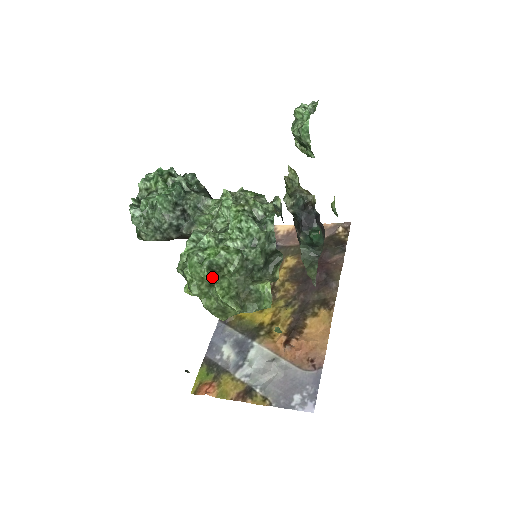
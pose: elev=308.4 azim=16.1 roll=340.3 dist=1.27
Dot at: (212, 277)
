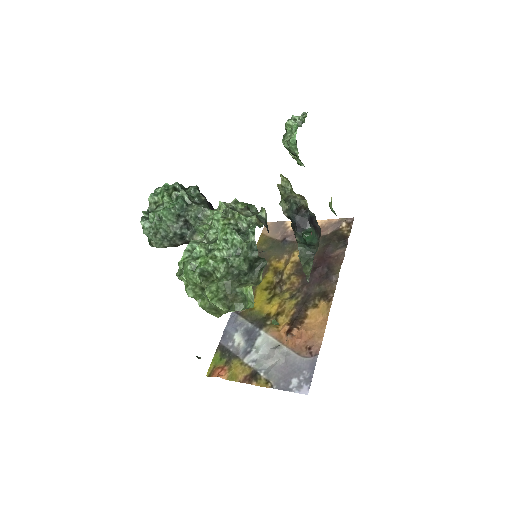
Dot at: (203, 282)
